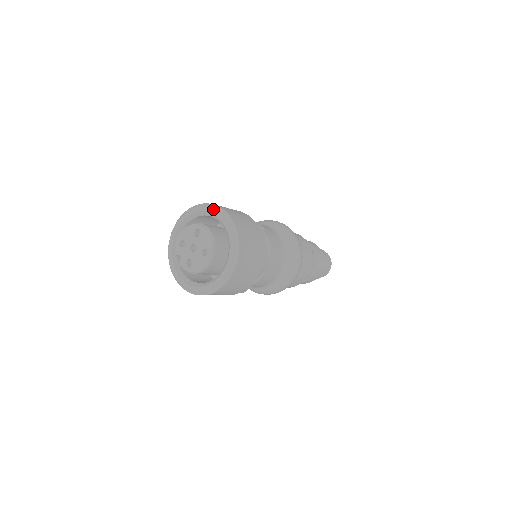
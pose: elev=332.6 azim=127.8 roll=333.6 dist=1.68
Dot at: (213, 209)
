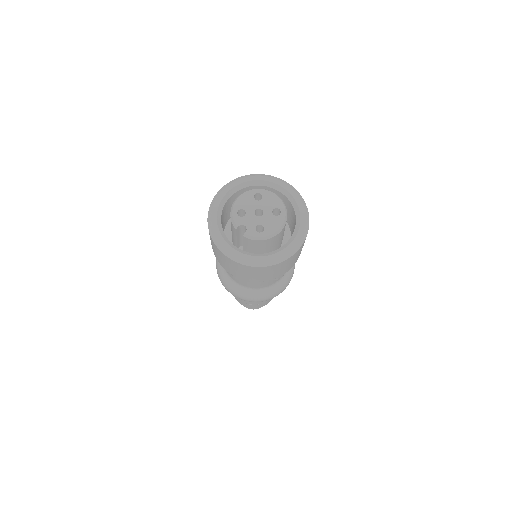
Dot at: (261, 176)
